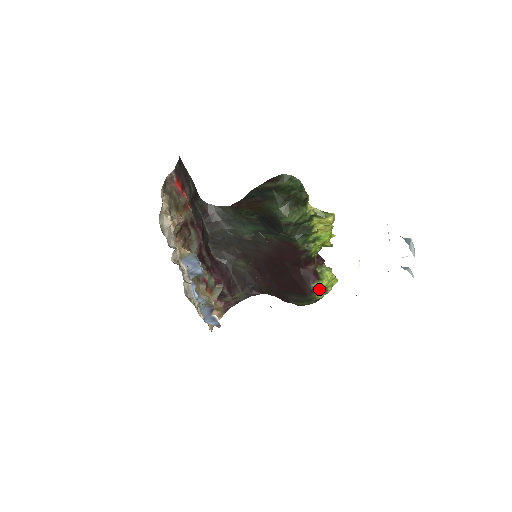
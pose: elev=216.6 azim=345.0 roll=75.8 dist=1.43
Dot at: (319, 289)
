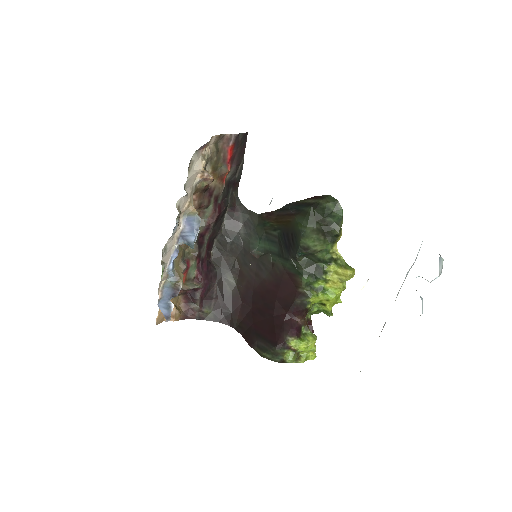
Dot at: (292, 349)
